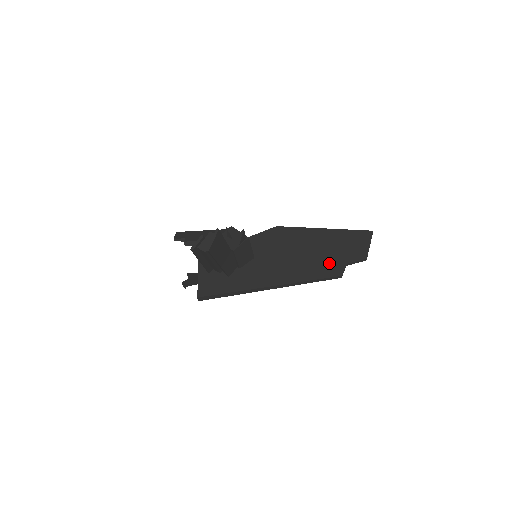
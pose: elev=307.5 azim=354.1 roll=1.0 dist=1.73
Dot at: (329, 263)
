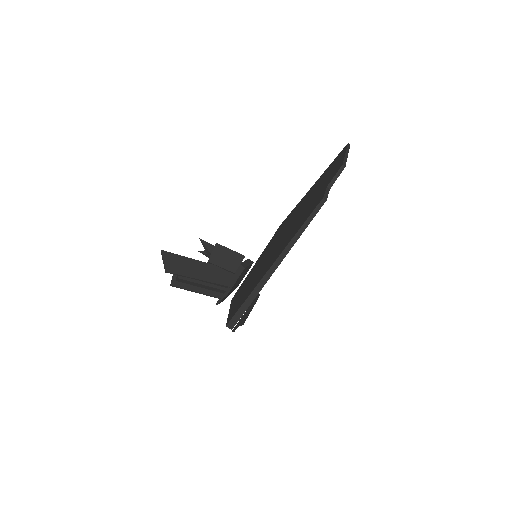
Dot at: (313, 202)
